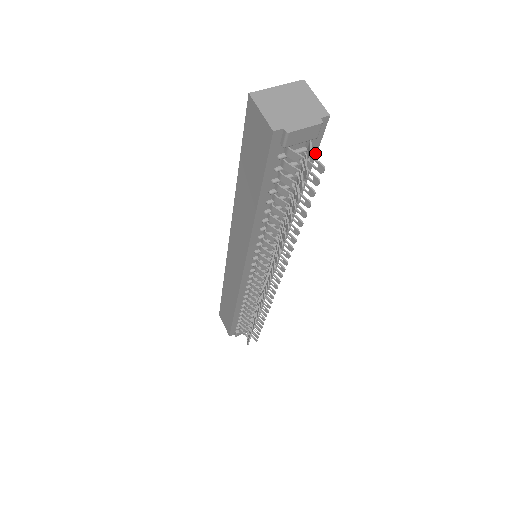
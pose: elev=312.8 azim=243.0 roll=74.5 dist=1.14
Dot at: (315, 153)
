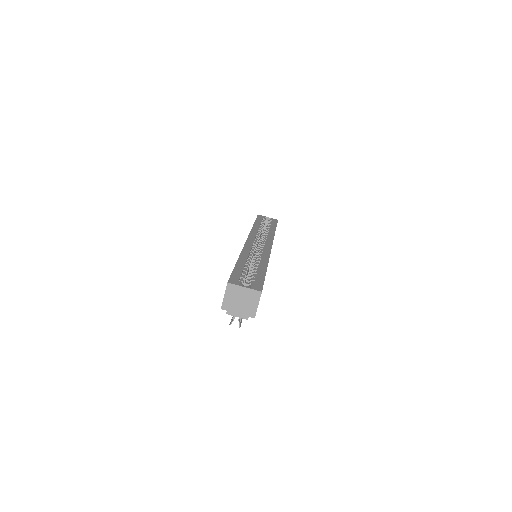
Dot at: occluded
